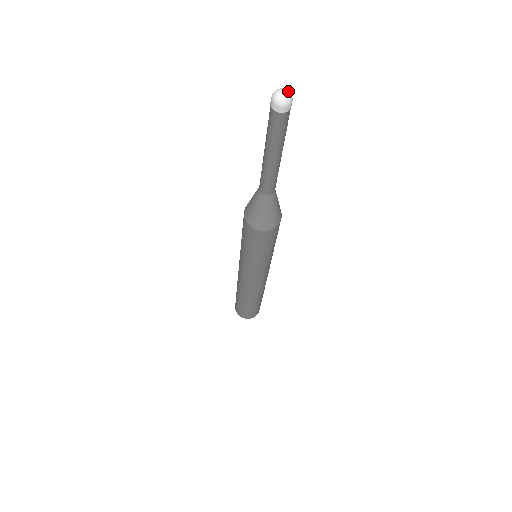
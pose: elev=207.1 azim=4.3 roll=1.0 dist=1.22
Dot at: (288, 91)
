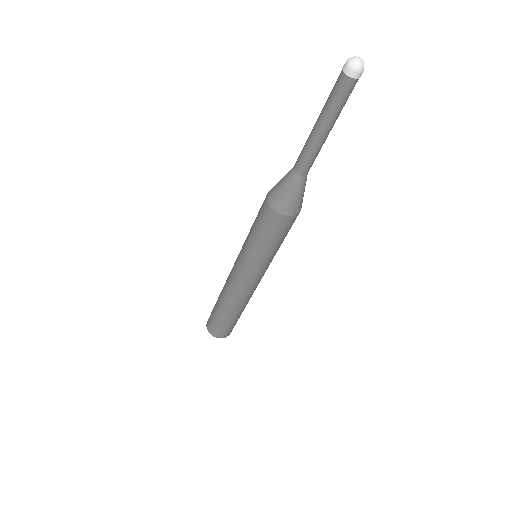
Dot at: (363, 62)
